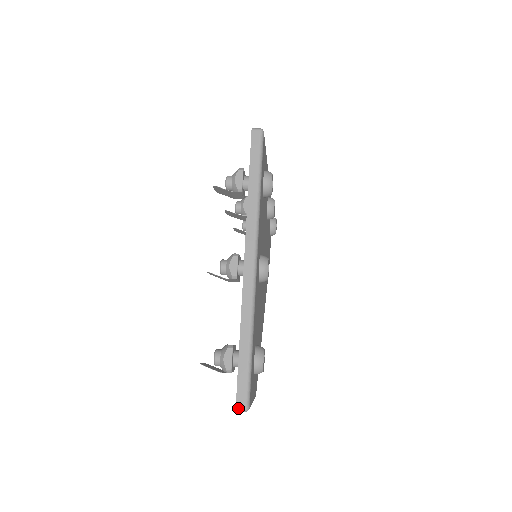
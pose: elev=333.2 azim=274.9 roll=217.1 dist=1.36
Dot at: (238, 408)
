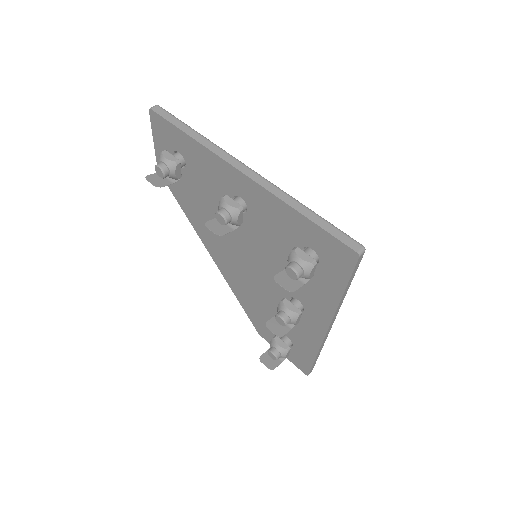
Dot at: occluded
